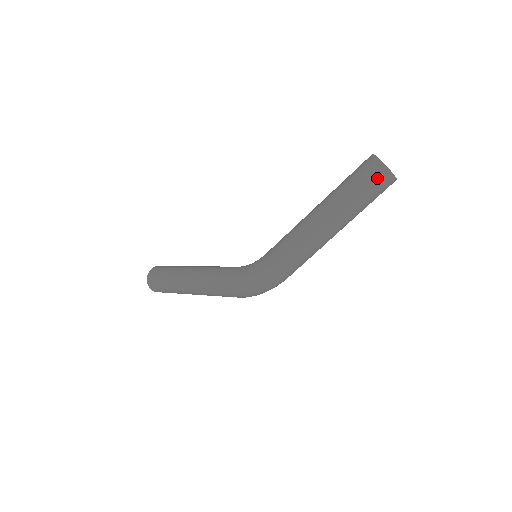
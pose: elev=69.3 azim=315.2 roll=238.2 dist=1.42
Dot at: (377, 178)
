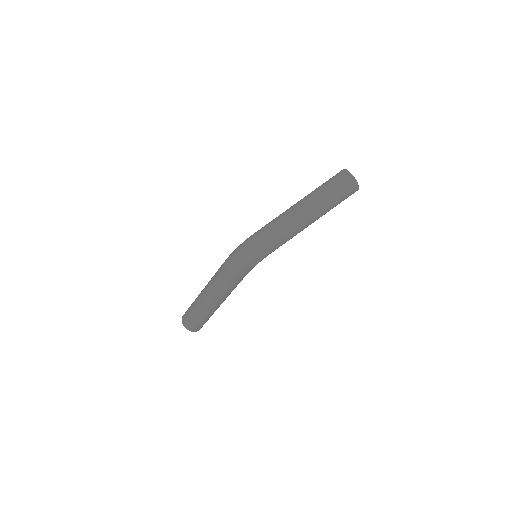
Dot at: (338, 175)
